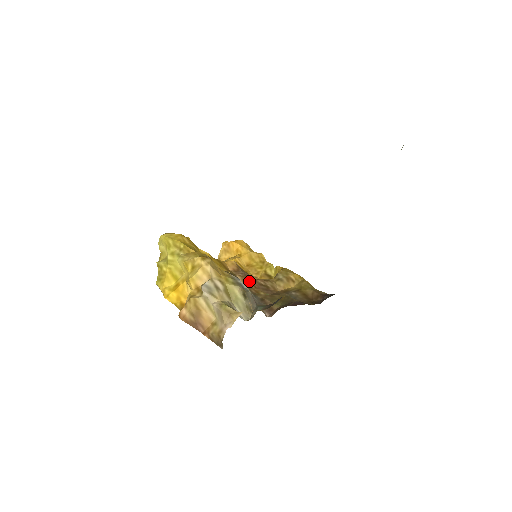
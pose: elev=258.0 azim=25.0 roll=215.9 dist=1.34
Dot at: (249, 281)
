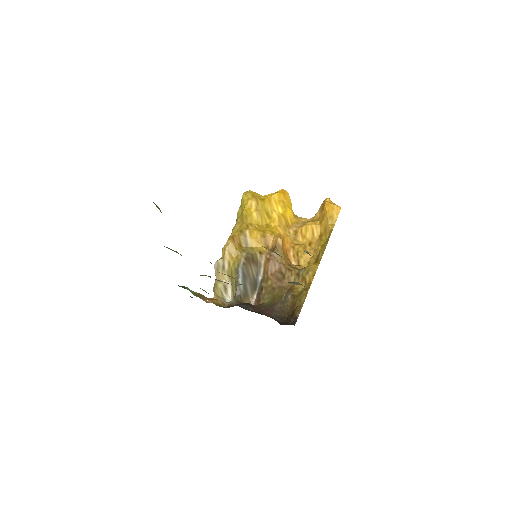
Dot at: (269, 266)
